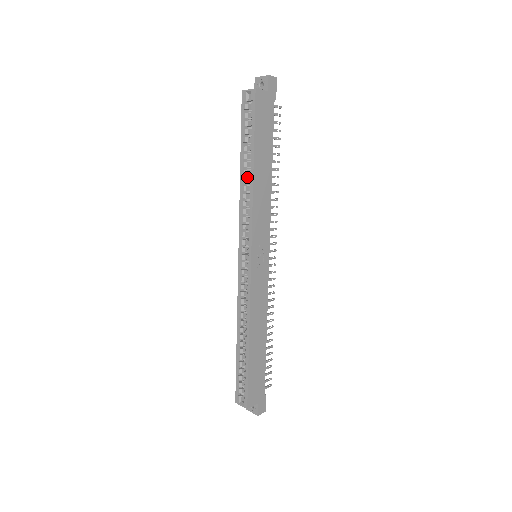
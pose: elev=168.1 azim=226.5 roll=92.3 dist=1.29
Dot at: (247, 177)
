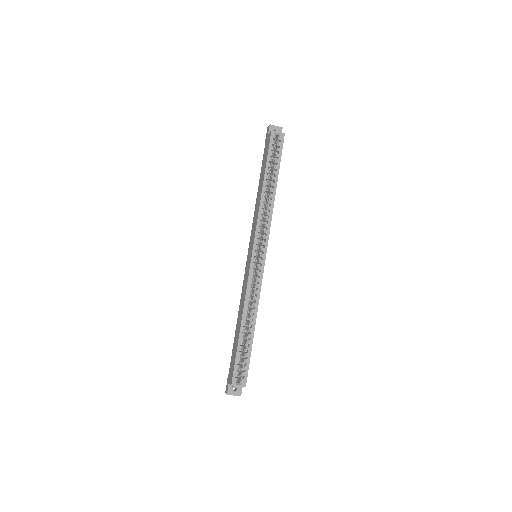
Dot at: (266, 193)
